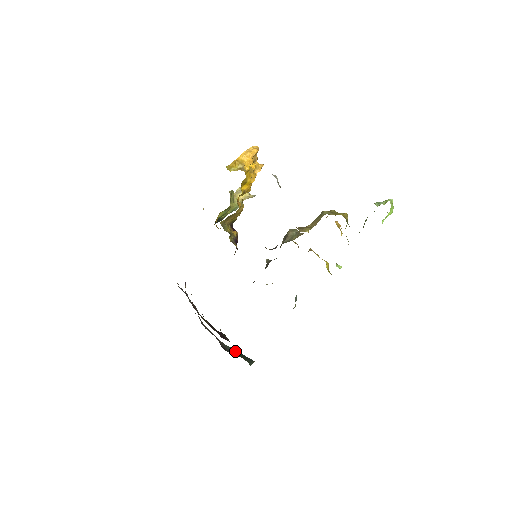
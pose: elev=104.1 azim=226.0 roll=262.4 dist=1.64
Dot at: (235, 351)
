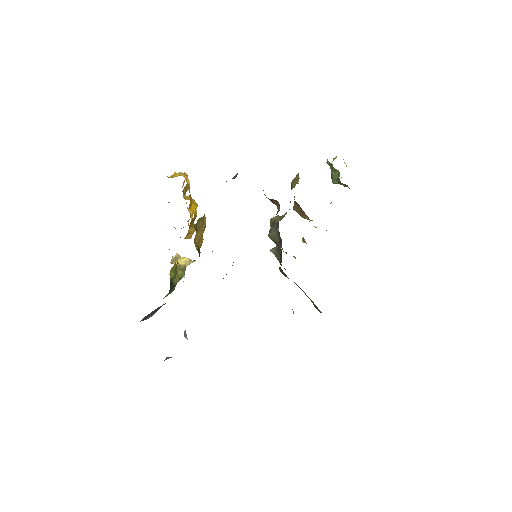
Dot at: occluded
